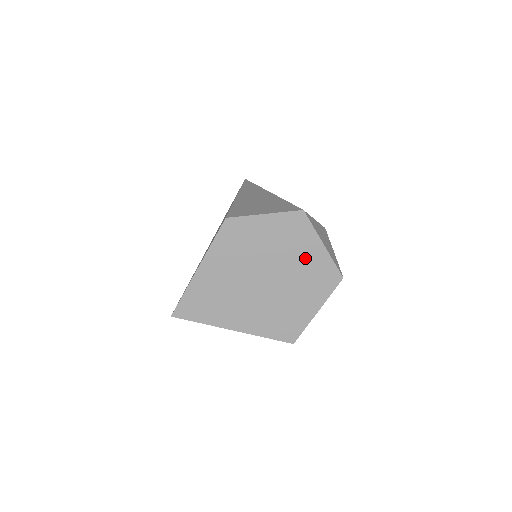
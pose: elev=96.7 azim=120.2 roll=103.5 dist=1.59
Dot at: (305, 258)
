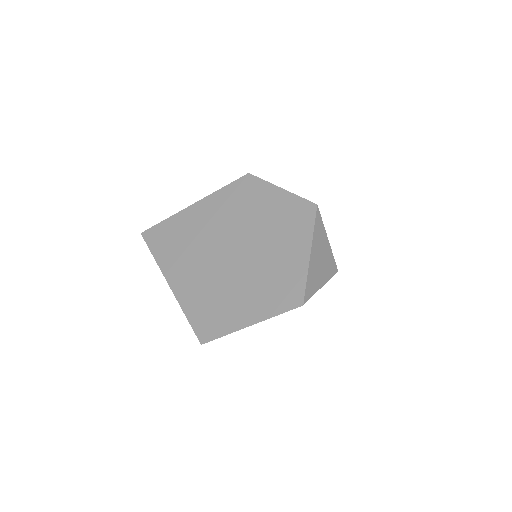
Dot at: (283, 255)
